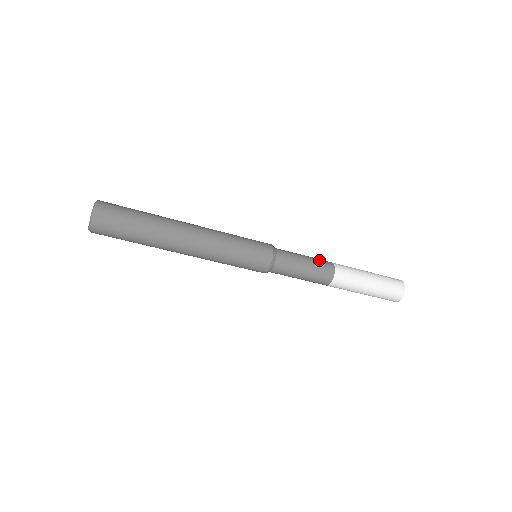
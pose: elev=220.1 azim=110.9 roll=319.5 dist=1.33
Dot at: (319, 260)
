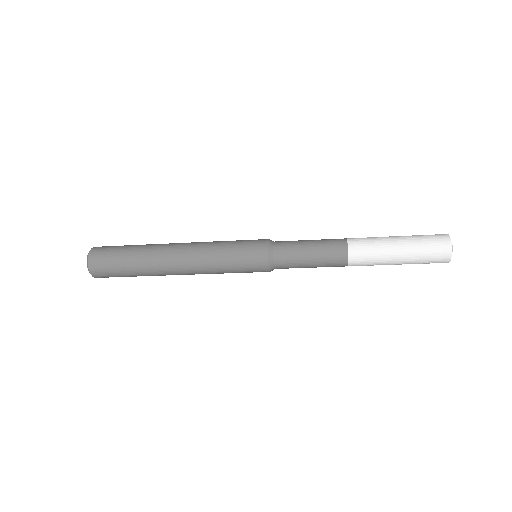
Dot at: (327, 239)
